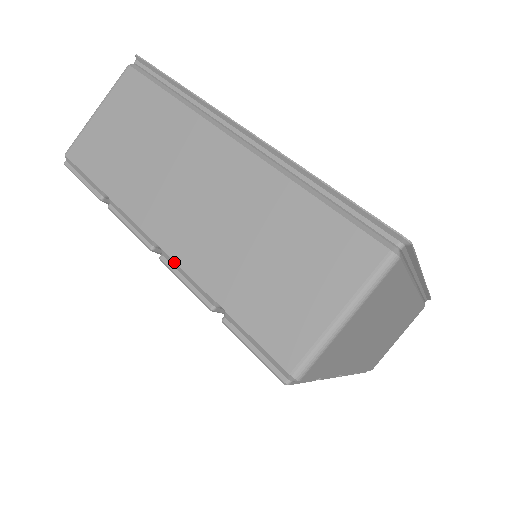
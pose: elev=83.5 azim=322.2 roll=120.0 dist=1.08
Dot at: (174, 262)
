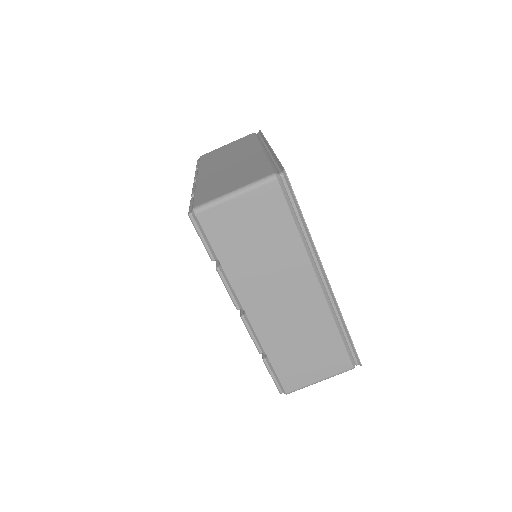
Dot at: (252, 327)
